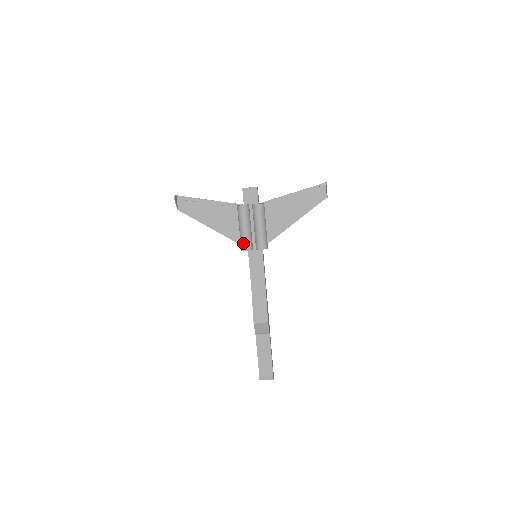
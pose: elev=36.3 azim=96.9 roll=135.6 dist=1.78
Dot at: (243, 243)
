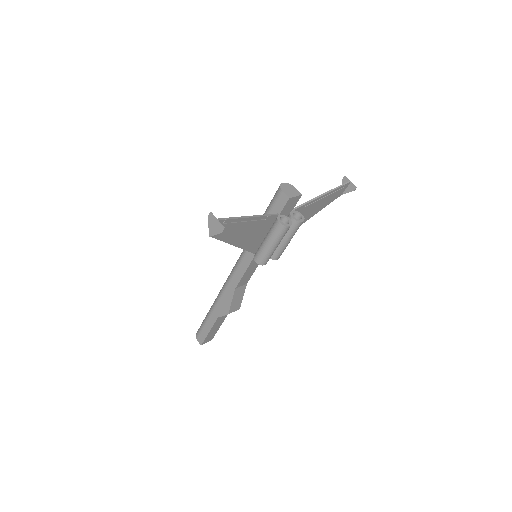
Dot at: (266, 259)
